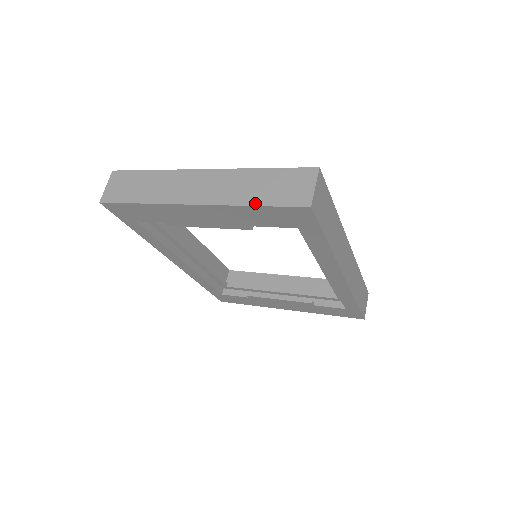
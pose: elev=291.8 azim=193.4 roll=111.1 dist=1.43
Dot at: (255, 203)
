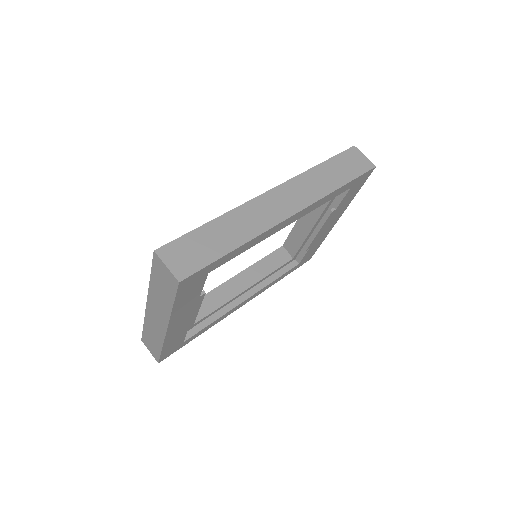
Dot at: (171, 305)
